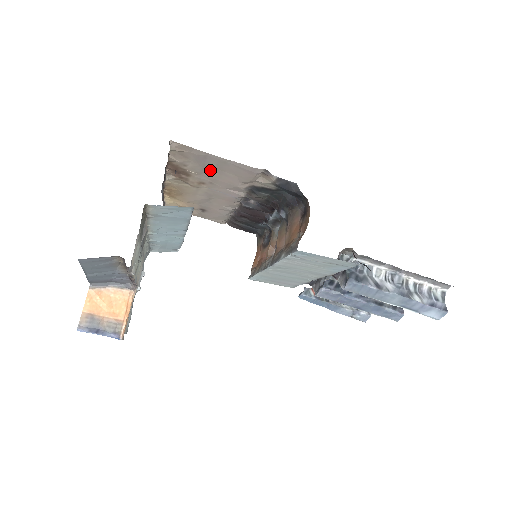
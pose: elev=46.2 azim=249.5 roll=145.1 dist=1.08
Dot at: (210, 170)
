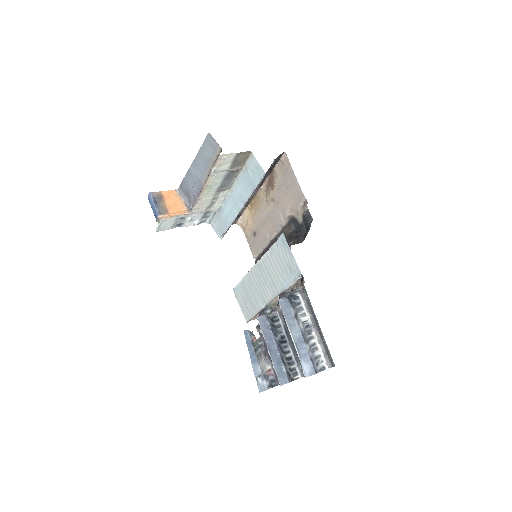
Dot at: (284, 188)
